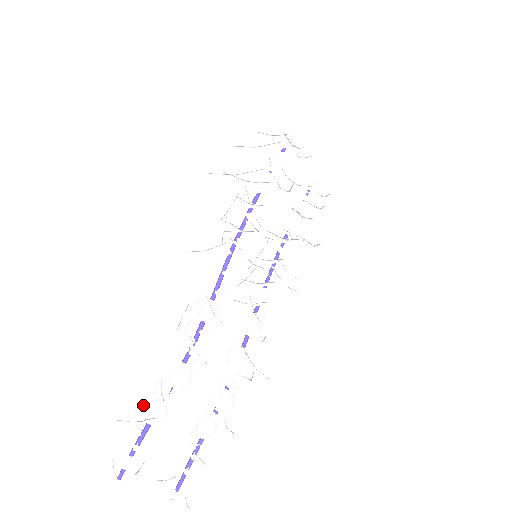
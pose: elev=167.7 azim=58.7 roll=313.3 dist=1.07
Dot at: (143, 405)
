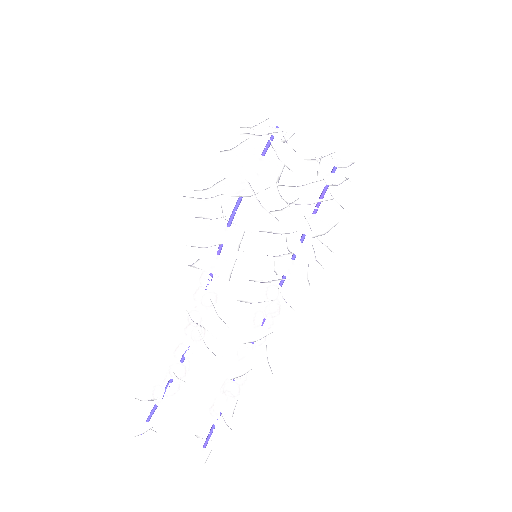
Dot at: (153, 388)
